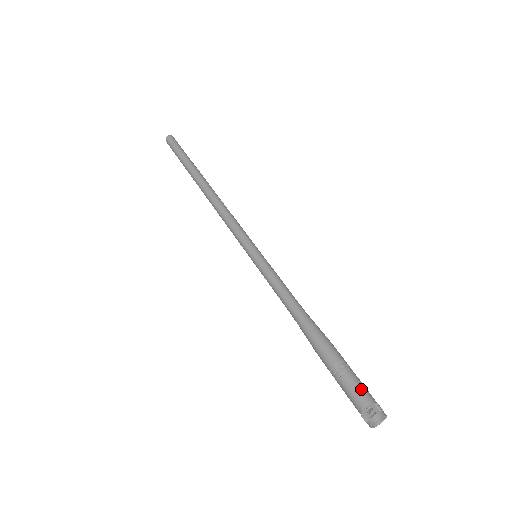
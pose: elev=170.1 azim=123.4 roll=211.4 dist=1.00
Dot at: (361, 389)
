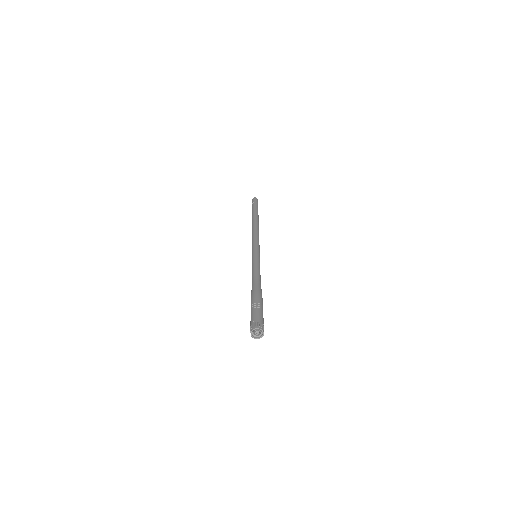
Dot at: (256, 315)
